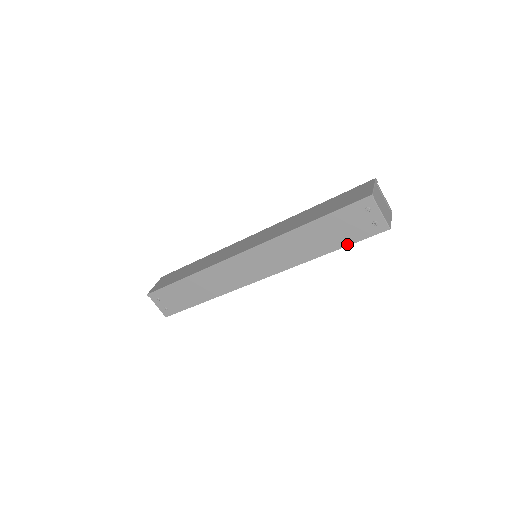
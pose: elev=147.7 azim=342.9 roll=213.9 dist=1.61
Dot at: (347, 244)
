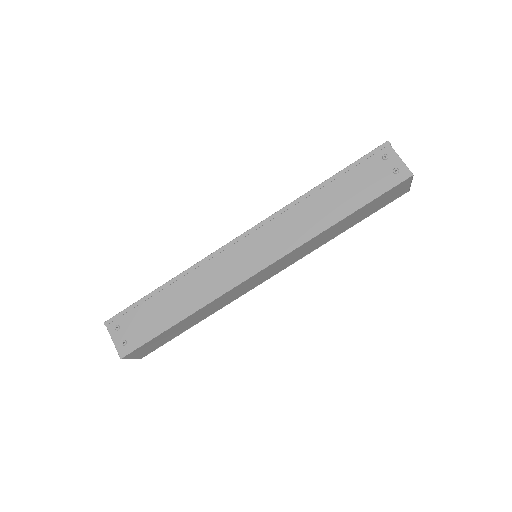
Dot at: (367, 201)
